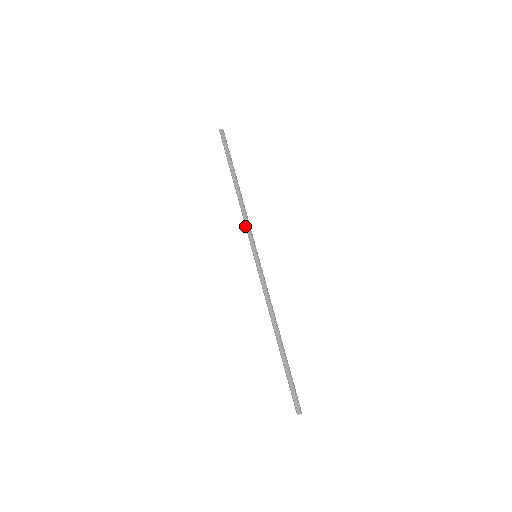
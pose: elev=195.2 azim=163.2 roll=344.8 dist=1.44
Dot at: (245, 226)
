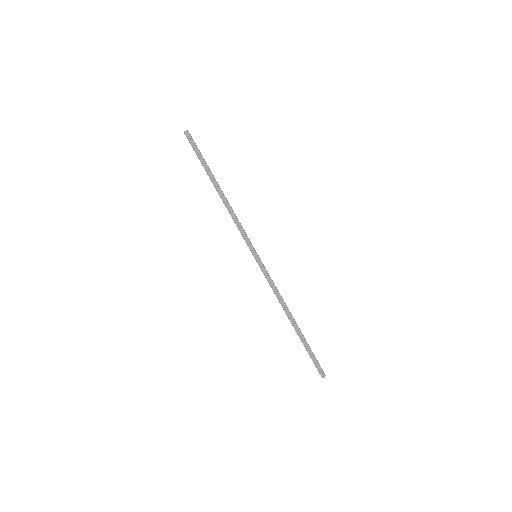
Dot at: occluded
